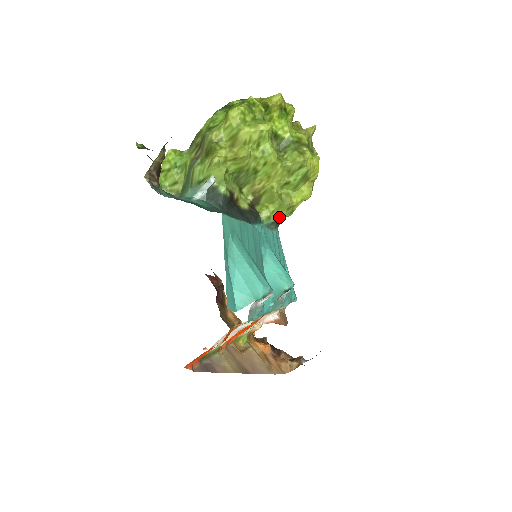
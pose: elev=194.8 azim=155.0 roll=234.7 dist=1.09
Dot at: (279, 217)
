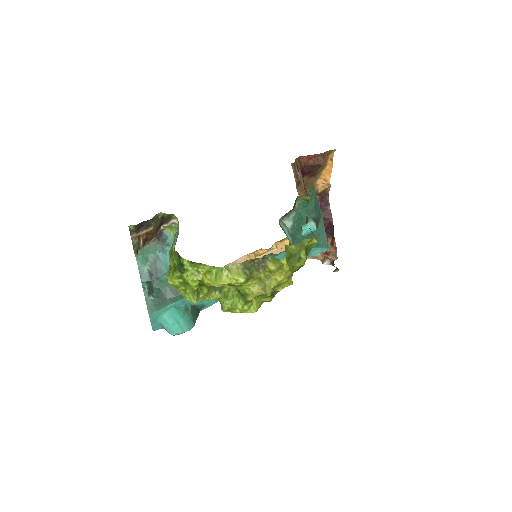
Dot at: occluded
